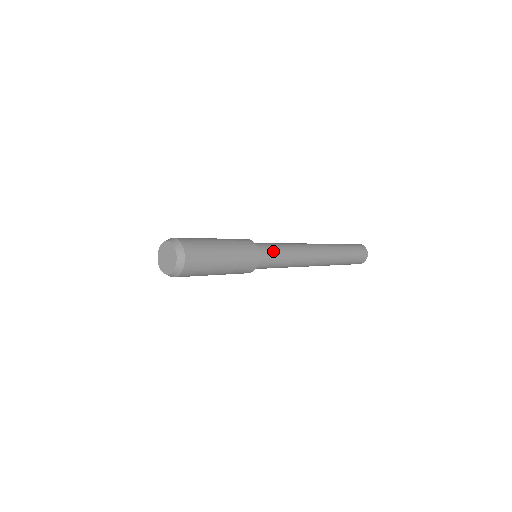
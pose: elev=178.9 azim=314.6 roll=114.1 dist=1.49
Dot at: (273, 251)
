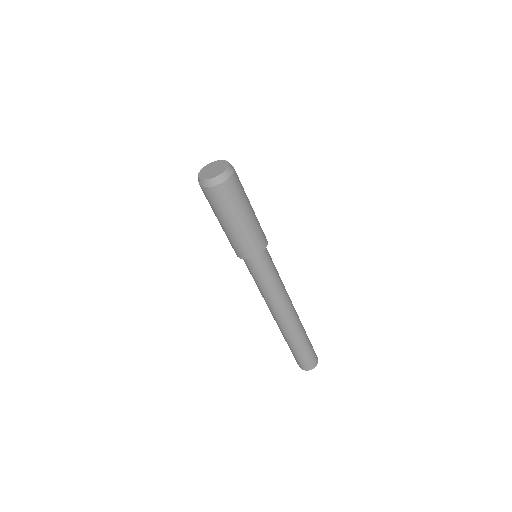
Dot at: occluded
